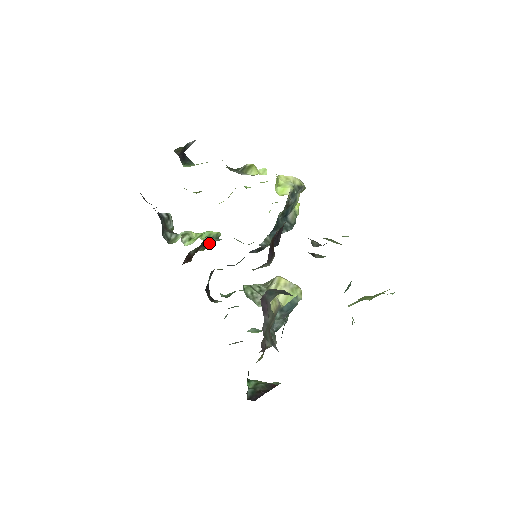
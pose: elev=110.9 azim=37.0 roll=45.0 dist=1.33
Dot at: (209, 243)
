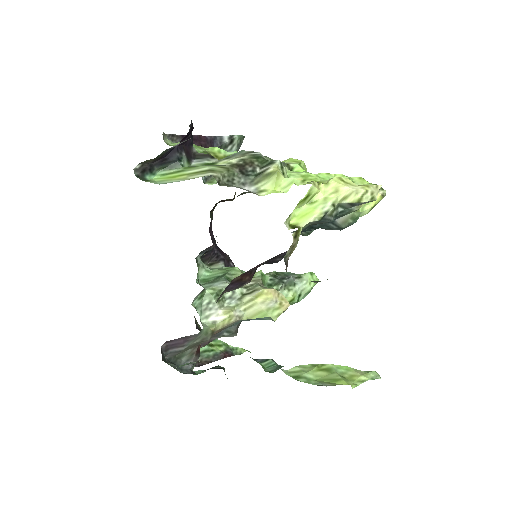
Dot at: occluded
